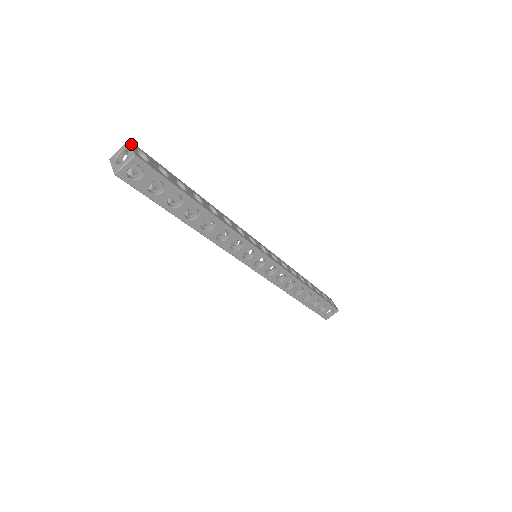
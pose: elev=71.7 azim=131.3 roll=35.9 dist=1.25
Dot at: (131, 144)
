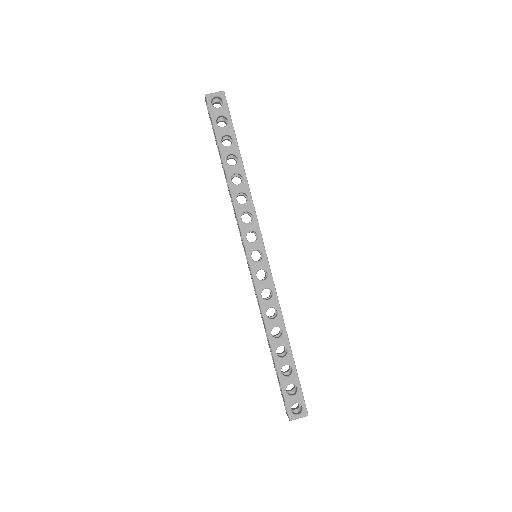
Dot at: occluded
